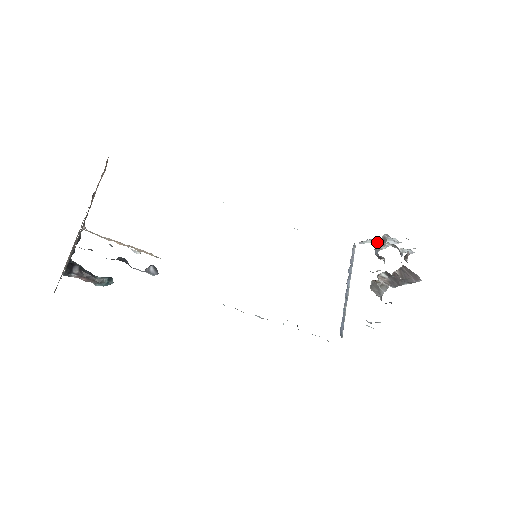
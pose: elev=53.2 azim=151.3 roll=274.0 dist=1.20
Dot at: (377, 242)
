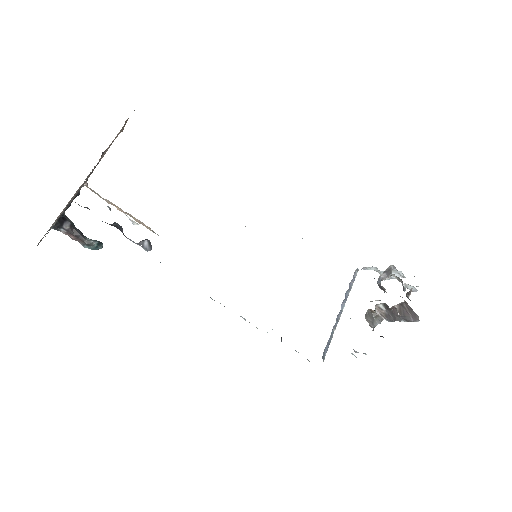
Dot at: (381, 271)
